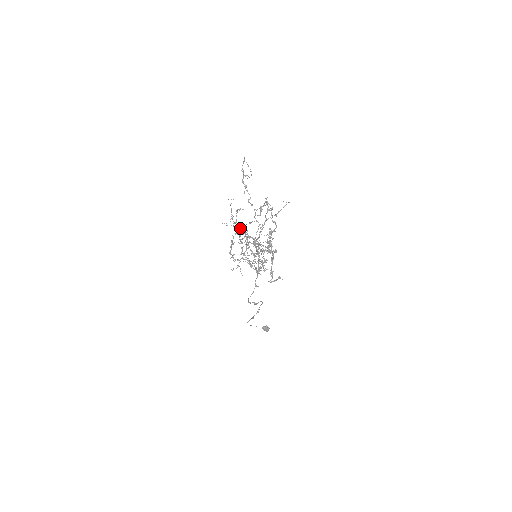
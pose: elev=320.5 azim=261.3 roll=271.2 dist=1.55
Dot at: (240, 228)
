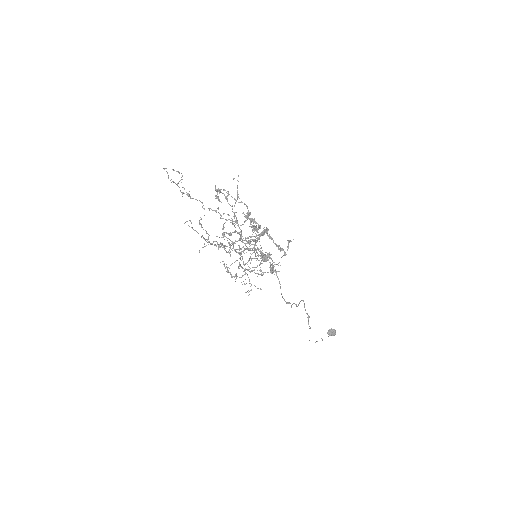
Dot at: occluded
